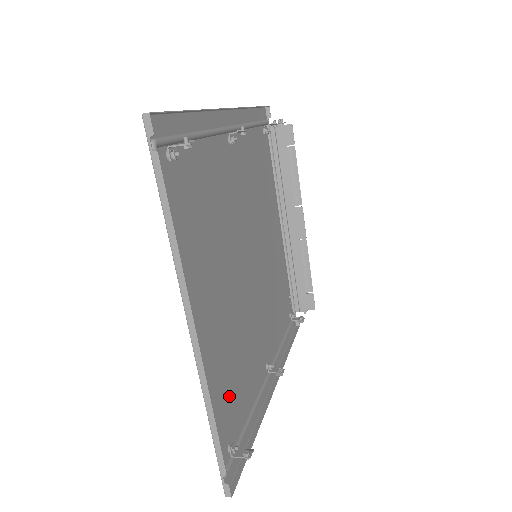
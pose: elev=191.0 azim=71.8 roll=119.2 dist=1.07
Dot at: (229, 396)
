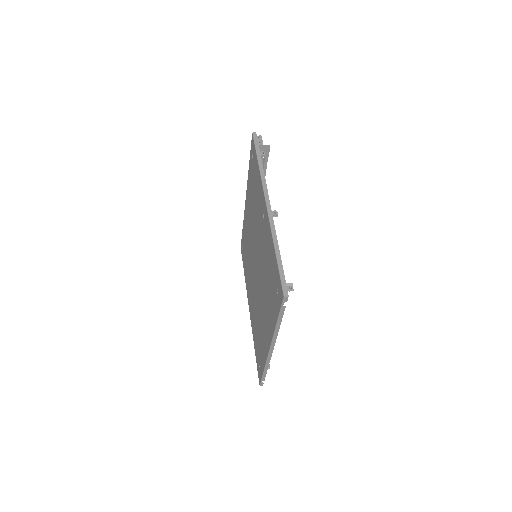
Dot at: (260, 347)
